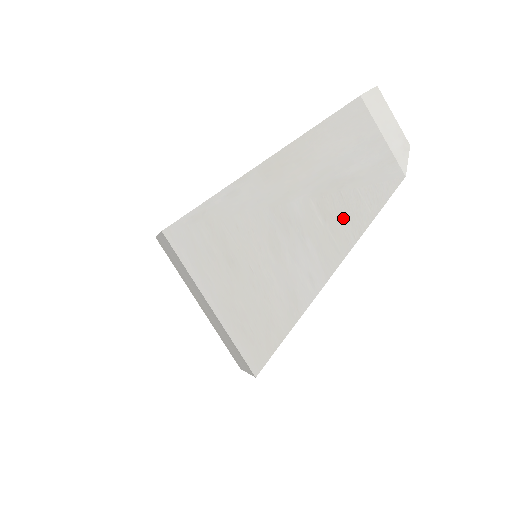
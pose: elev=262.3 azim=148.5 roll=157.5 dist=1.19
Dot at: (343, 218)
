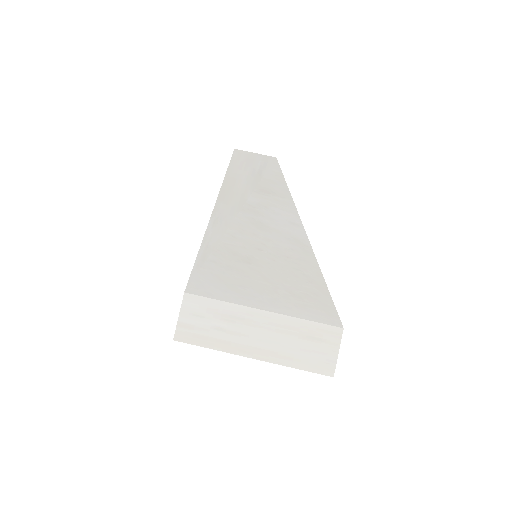
Dot at: (274, 187)
